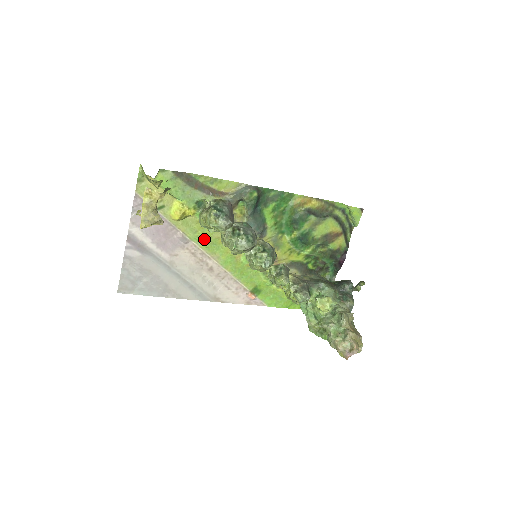
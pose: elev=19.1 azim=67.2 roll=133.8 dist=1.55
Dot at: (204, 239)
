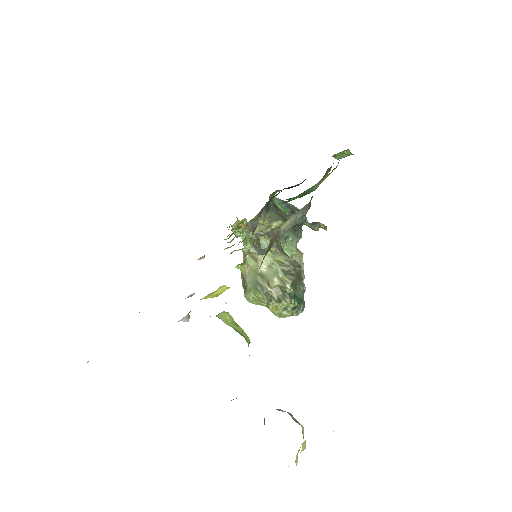
Dot at: occluded
